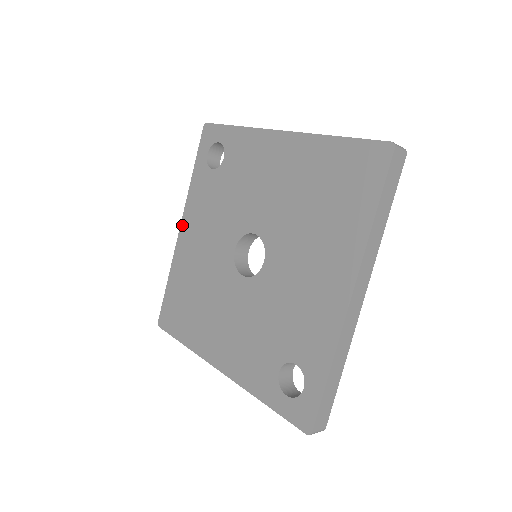
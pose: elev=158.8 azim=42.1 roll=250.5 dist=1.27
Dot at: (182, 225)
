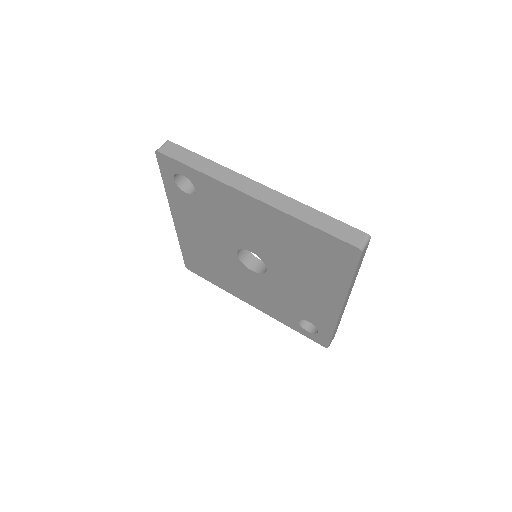
Dot at: (174, 219)
